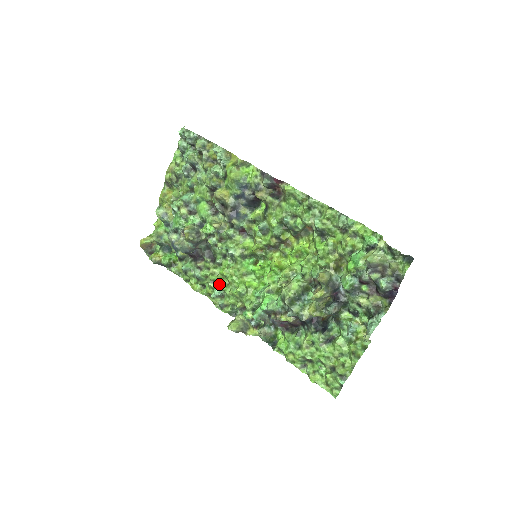
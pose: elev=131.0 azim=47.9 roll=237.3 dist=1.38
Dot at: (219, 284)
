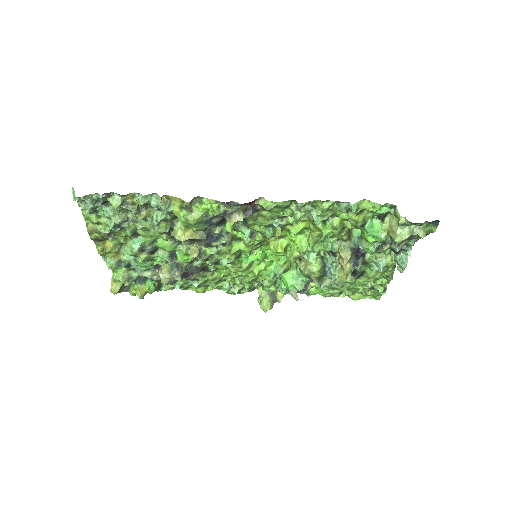
Dot at: (224, 280)
